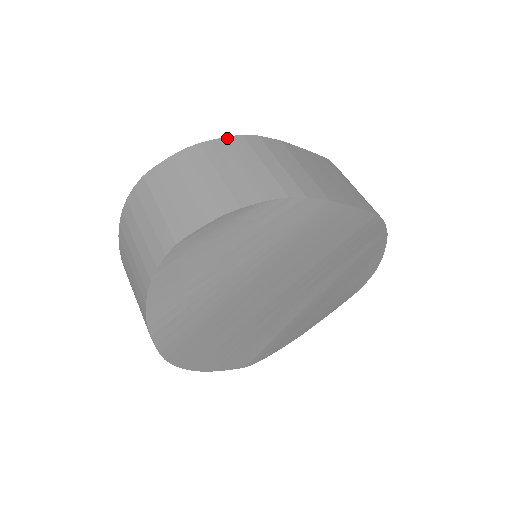
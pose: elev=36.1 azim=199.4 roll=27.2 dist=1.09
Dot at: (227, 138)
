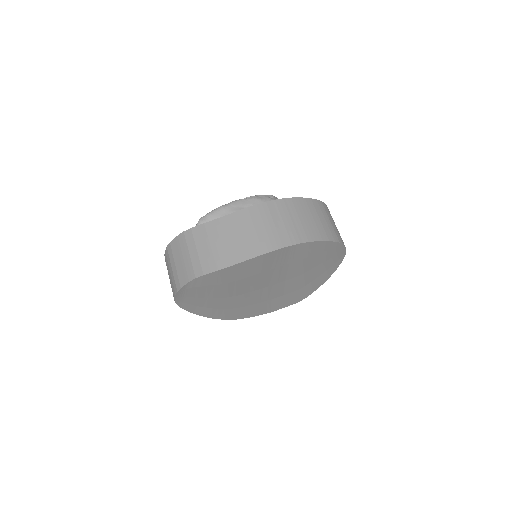
Dot at: (178, 236)
